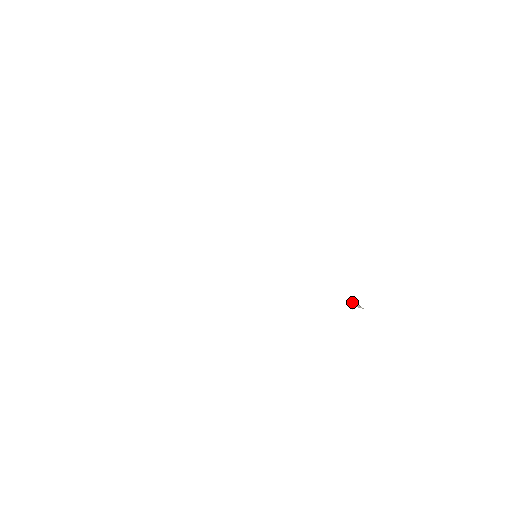
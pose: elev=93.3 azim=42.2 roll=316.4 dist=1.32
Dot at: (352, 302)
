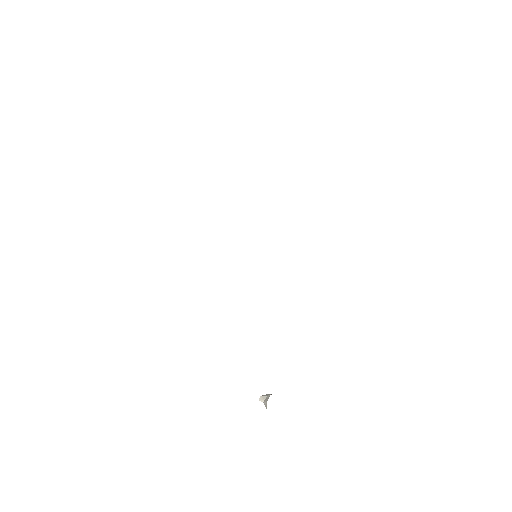
Dot at: (266, 395)
